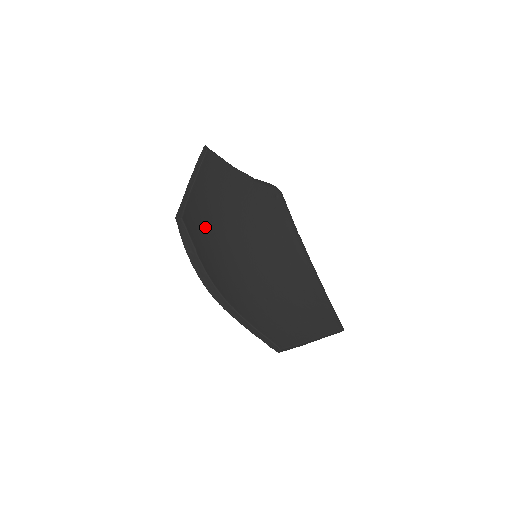
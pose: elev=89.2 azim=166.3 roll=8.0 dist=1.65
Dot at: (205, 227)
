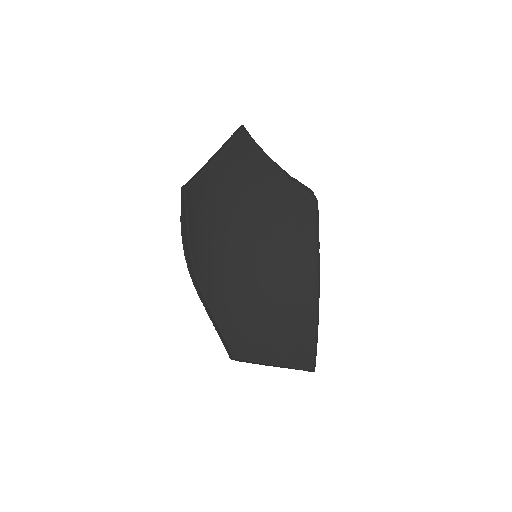
Dot at: (211, 207)
